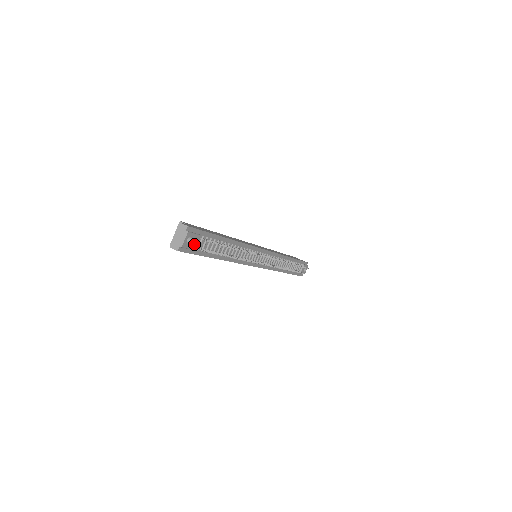
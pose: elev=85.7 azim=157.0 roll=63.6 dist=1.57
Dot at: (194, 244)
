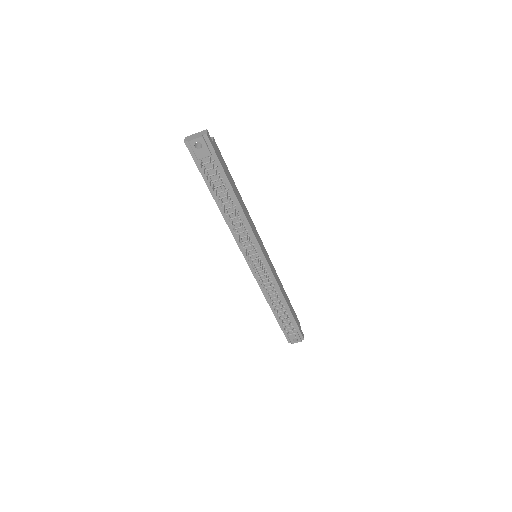
Dot at: (201, 154)
